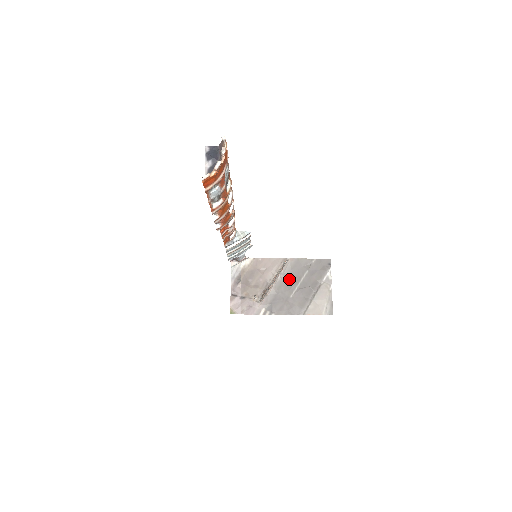
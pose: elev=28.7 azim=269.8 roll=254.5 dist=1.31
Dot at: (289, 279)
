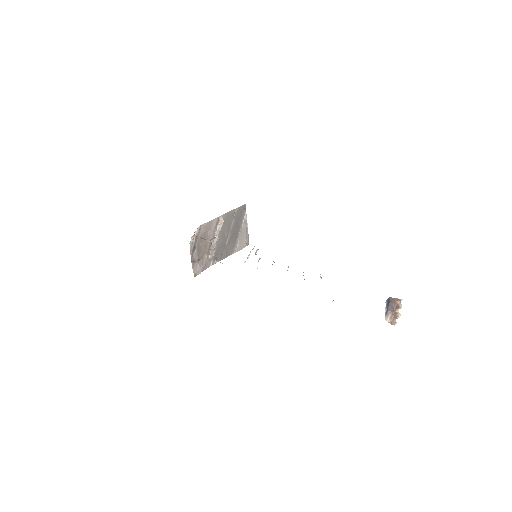
Dot at: (224, 231)
